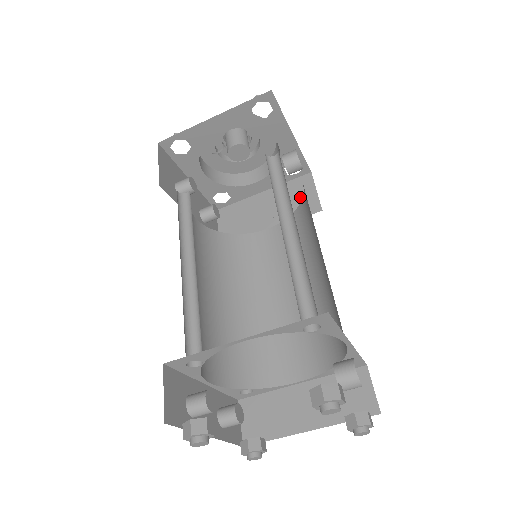
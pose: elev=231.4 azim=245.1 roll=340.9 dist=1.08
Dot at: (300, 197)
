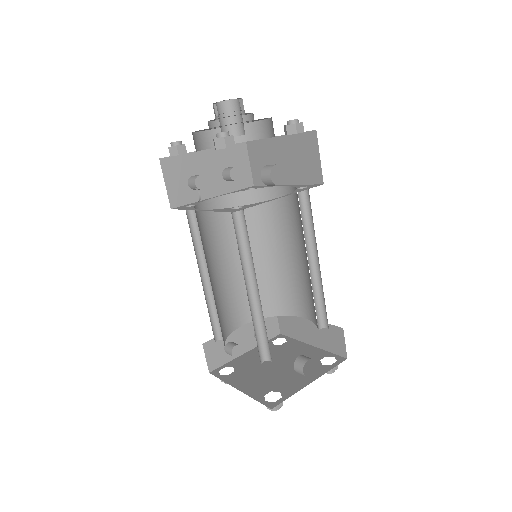
Dot at: (307, 159)
